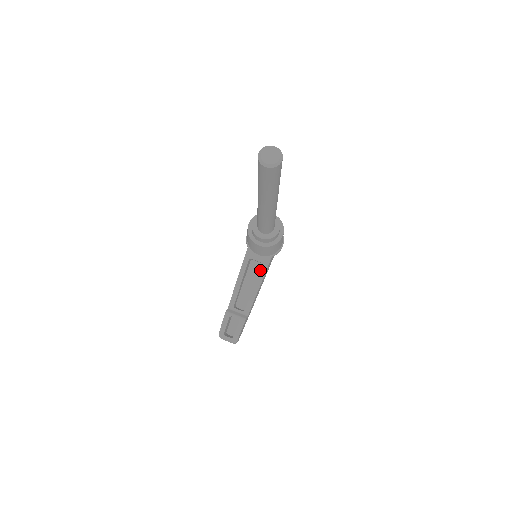
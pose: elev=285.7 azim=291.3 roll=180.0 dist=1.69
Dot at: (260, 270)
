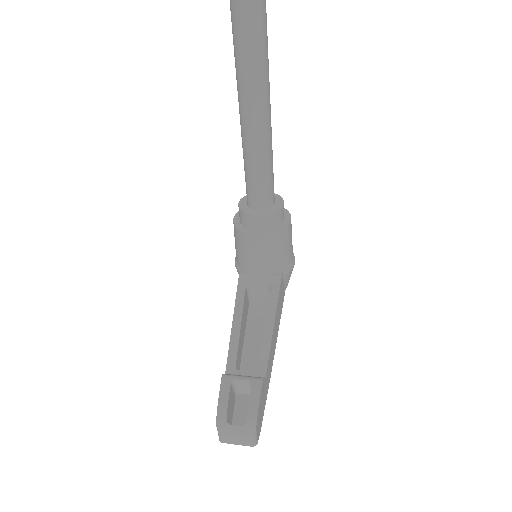
Dot at: occluded
